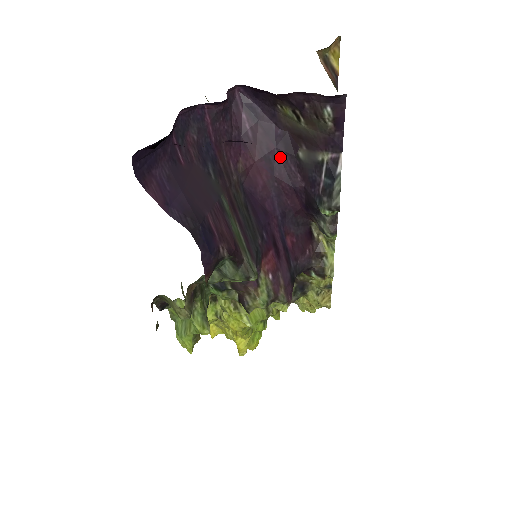
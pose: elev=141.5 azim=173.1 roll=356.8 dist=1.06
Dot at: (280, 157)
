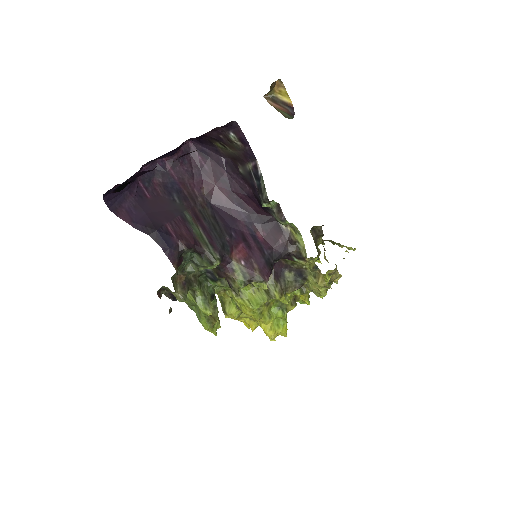
Dot at: (231, 177)
